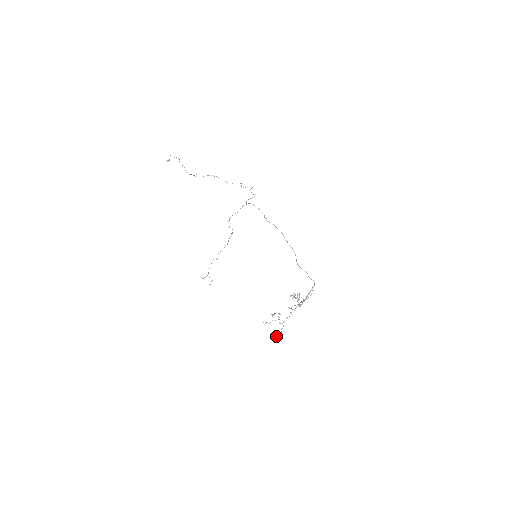
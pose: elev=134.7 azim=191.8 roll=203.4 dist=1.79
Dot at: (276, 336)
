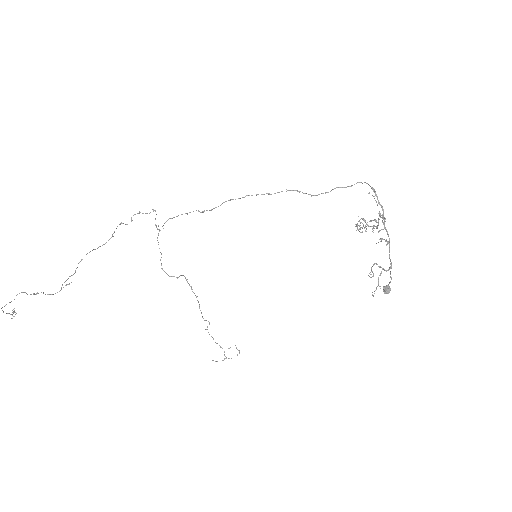
Dot at: (389, 290)
